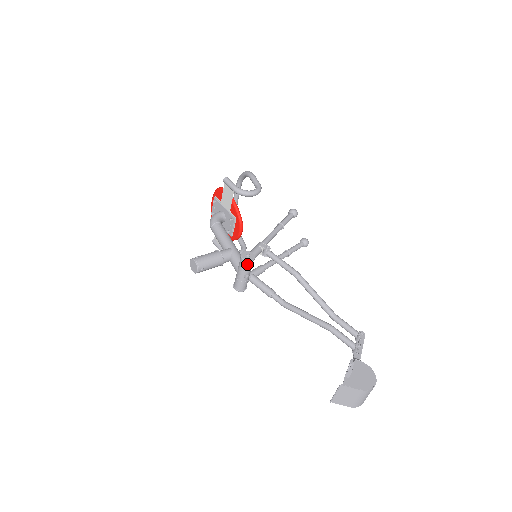
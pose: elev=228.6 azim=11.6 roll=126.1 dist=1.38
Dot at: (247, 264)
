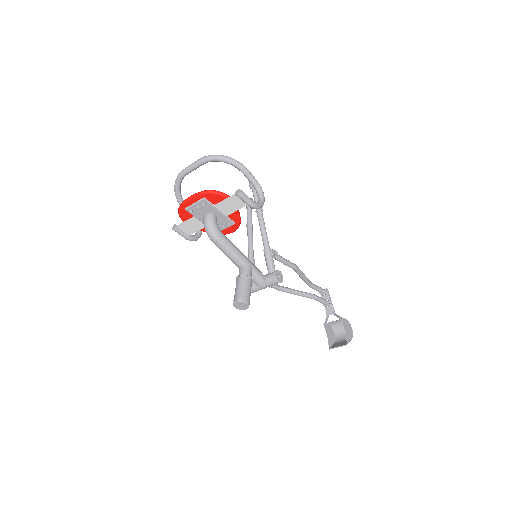
Dot at: occluded
